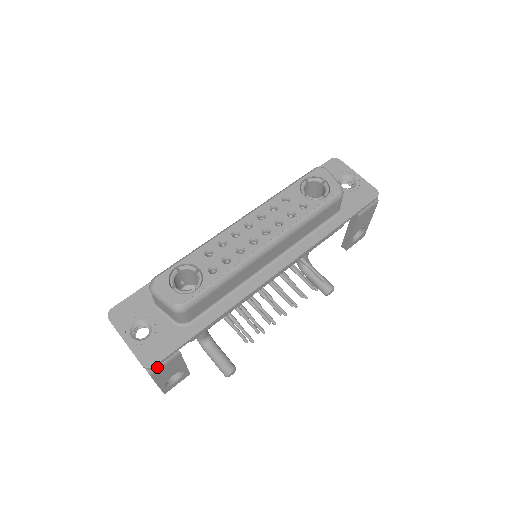
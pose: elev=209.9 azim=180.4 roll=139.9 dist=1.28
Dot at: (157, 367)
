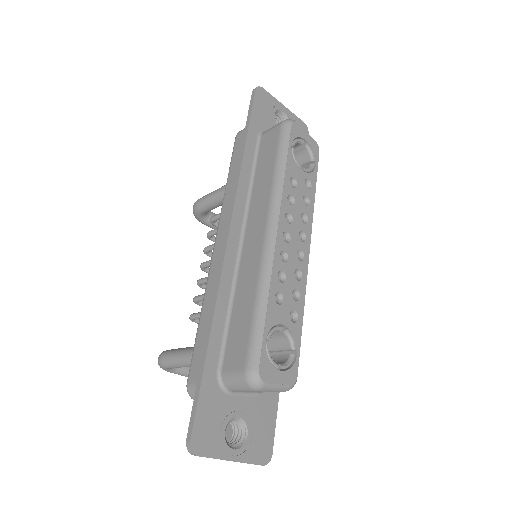
Dot at: occluded
